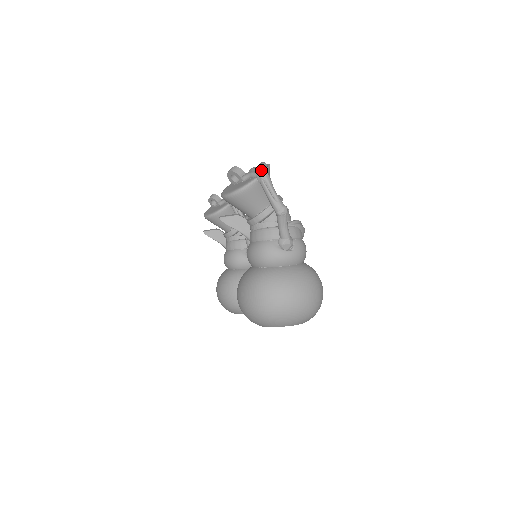
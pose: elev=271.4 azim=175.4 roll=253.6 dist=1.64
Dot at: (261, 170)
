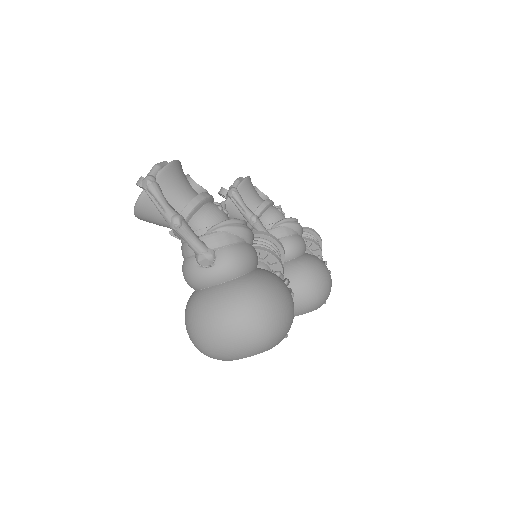
Dot at: occluded
